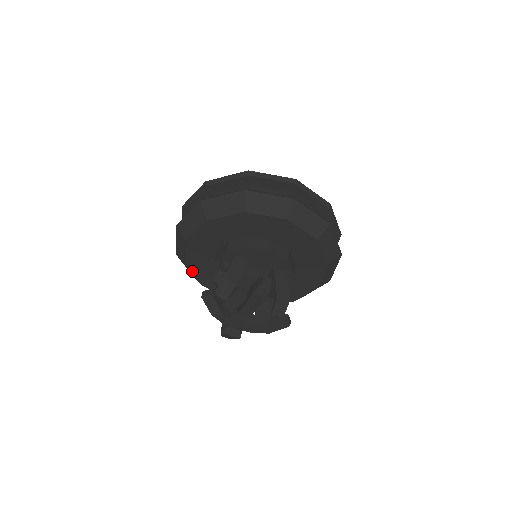
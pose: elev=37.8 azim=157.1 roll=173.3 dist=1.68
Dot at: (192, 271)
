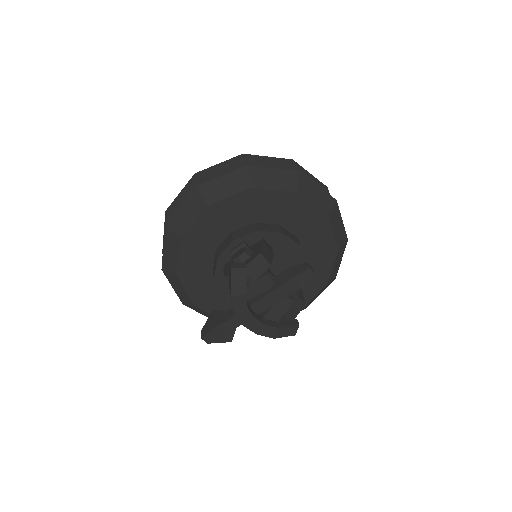
Dot at: (180, 251)
